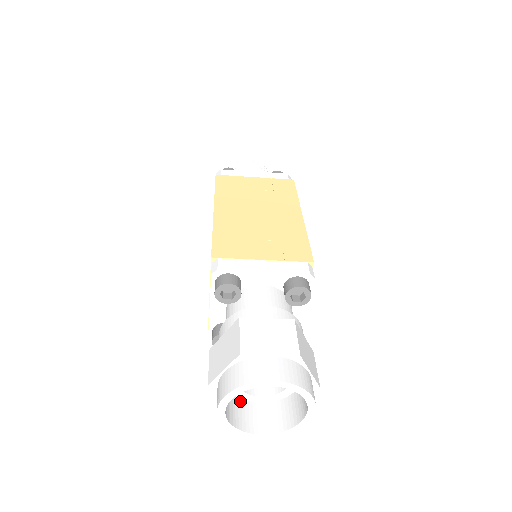
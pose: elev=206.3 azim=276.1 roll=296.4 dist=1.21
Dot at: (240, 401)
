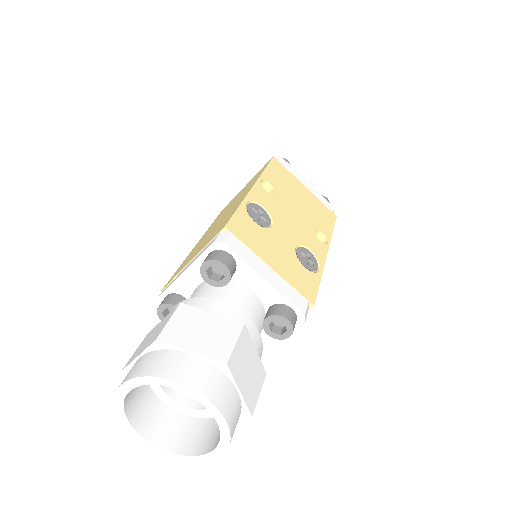
Dot at: (202, 421)
